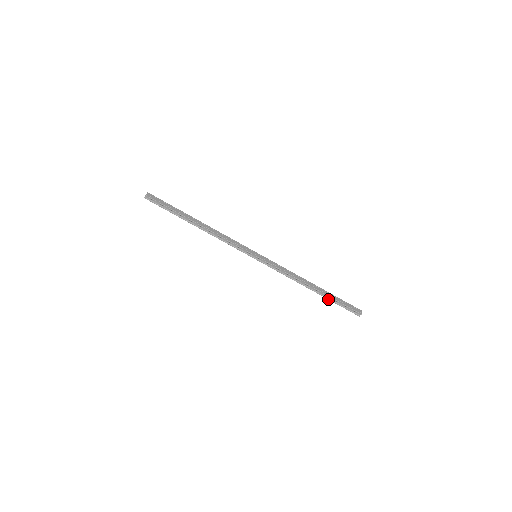
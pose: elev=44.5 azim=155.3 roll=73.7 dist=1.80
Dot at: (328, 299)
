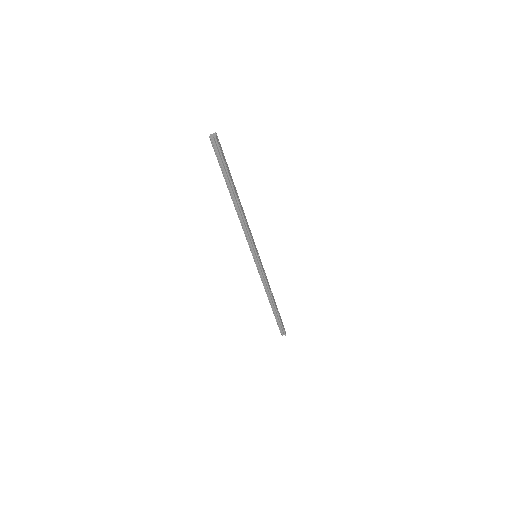
Dot at: (275, 315)
